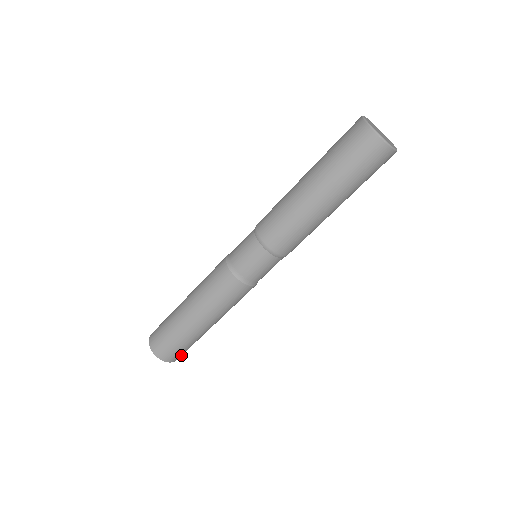
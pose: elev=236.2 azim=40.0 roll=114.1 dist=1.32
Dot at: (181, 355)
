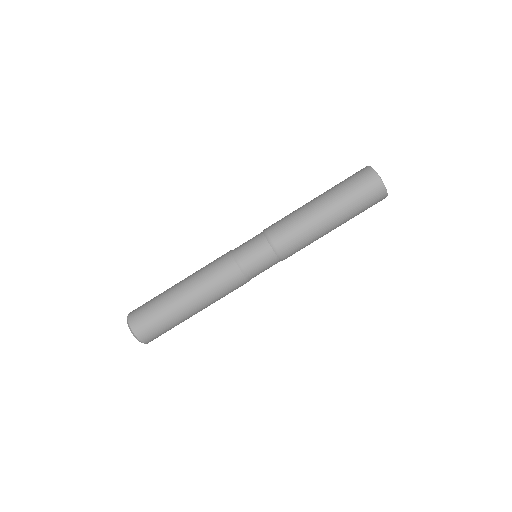
Dot at: occluded
